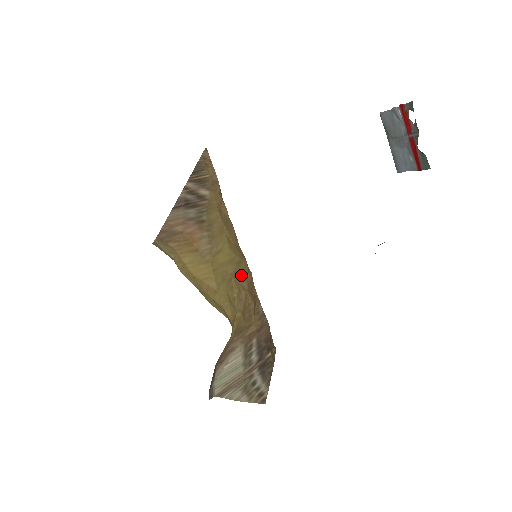
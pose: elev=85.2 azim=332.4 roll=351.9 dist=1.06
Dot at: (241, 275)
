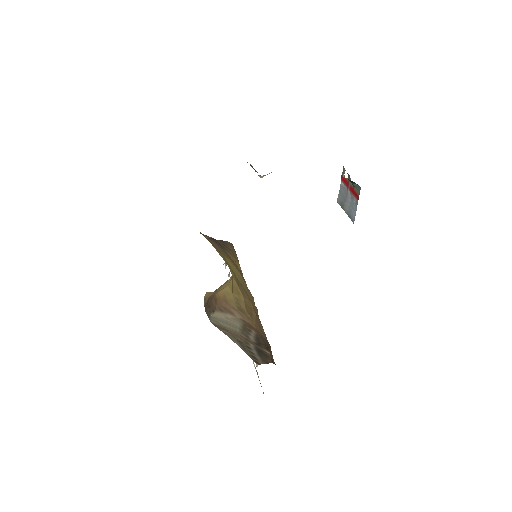
Dot at: (247, 293)
